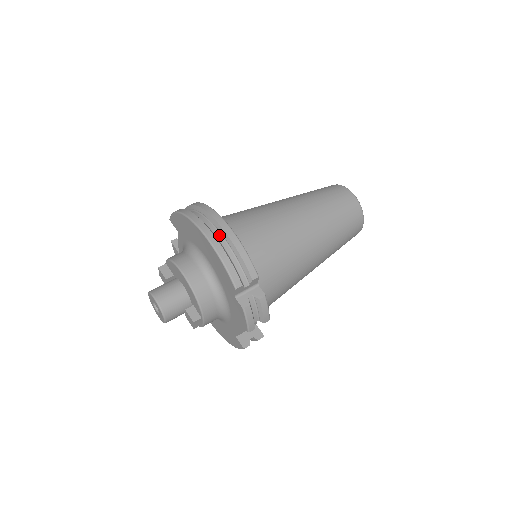
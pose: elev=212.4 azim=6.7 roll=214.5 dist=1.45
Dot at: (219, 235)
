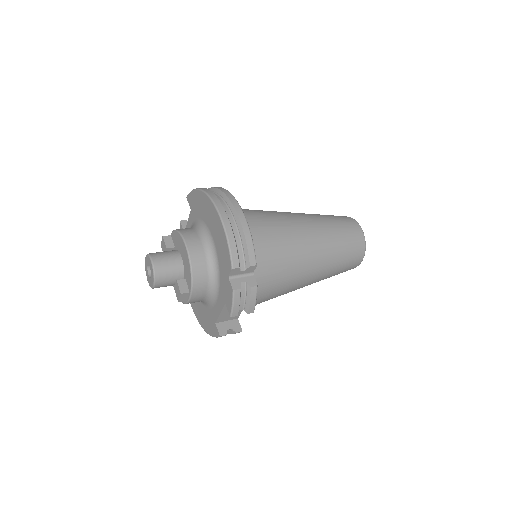
Dot at: (231, 217)
